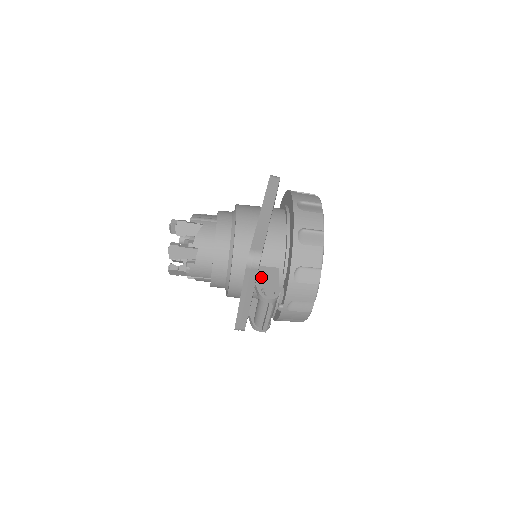
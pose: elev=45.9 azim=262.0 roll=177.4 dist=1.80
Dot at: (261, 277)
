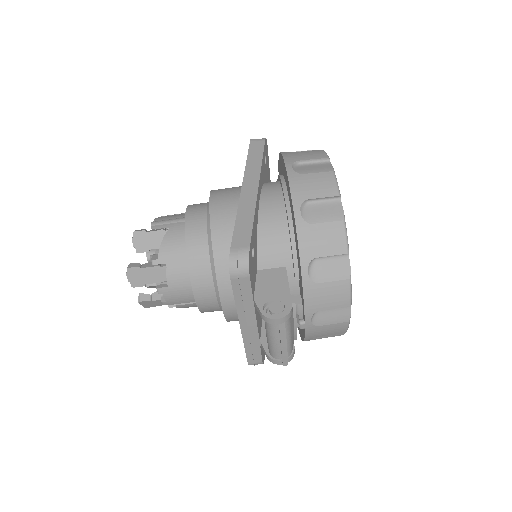
Dot at: (261, 287)
